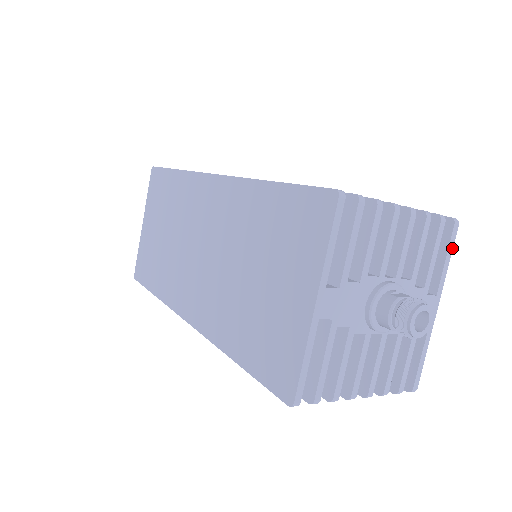
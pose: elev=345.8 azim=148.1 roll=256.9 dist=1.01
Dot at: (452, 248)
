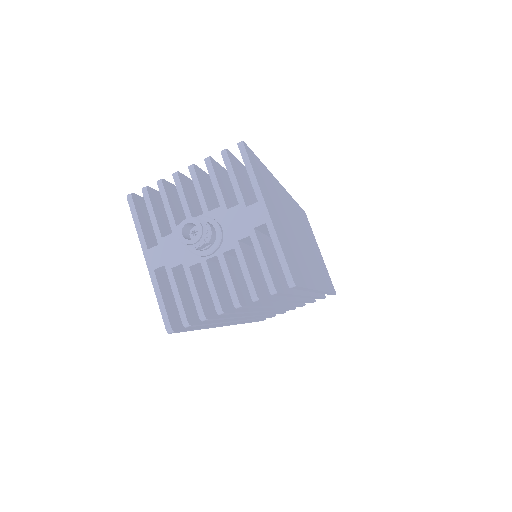
Dot at: (249, 162)
